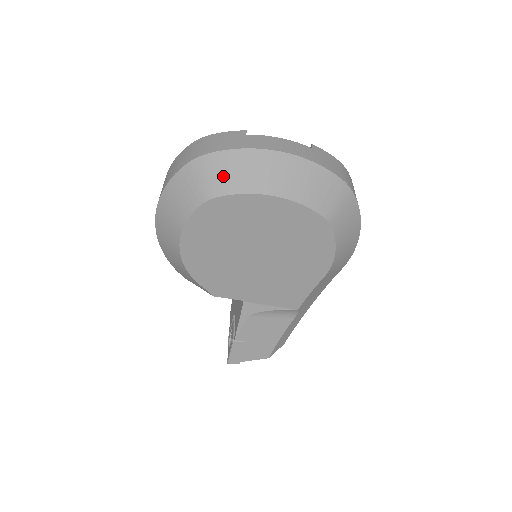
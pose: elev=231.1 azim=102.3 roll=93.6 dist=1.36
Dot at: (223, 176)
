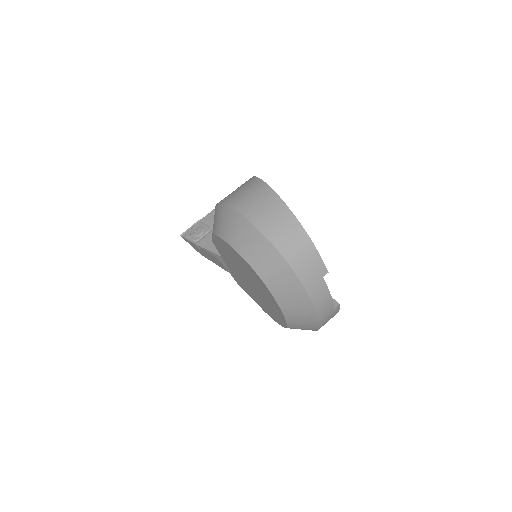
Dot at: (279, 282)
